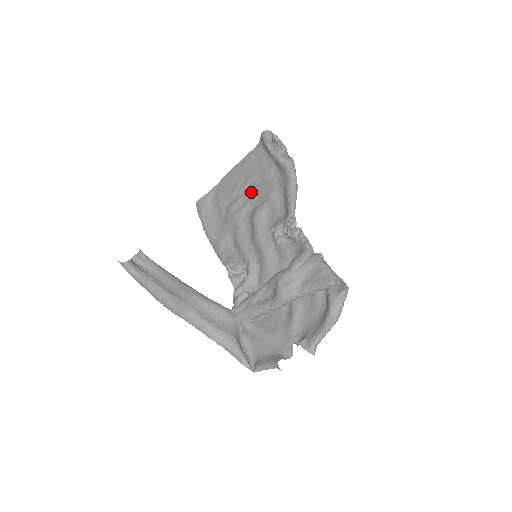
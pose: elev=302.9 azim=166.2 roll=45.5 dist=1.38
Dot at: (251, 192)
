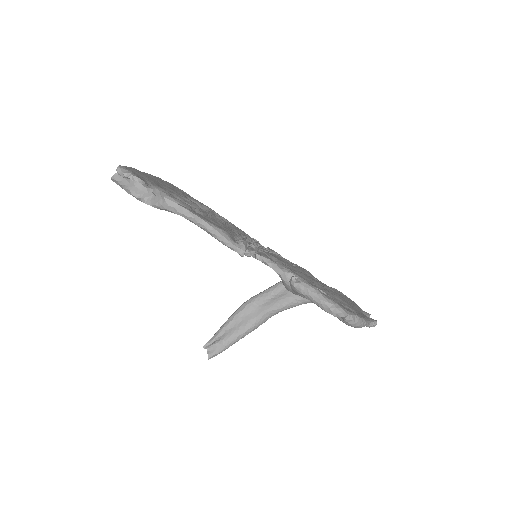
Dot at: occluded
